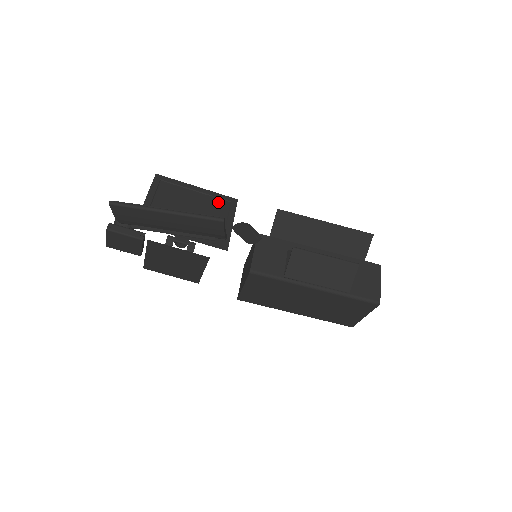
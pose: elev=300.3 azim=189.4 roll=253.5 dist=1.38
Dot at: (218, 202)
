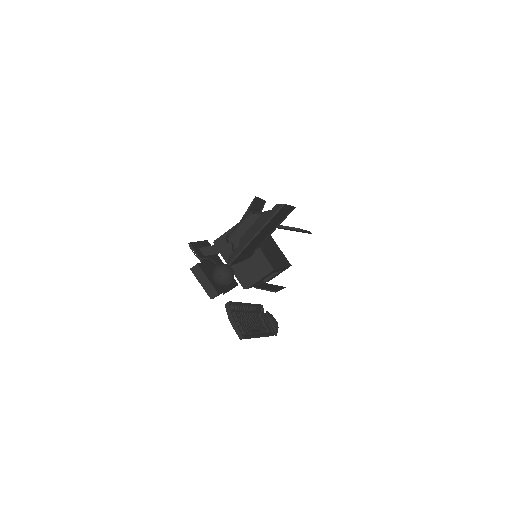
Dot at: occluded
